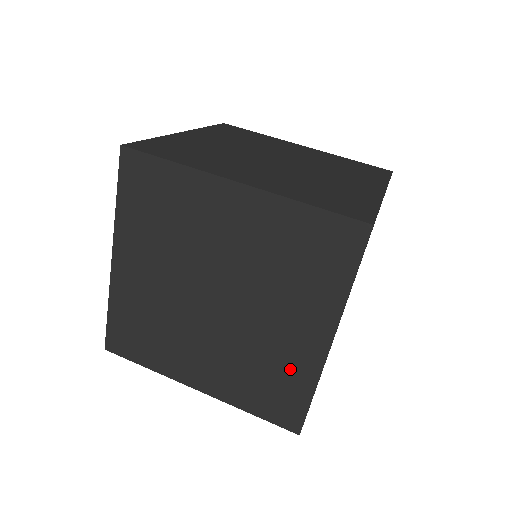
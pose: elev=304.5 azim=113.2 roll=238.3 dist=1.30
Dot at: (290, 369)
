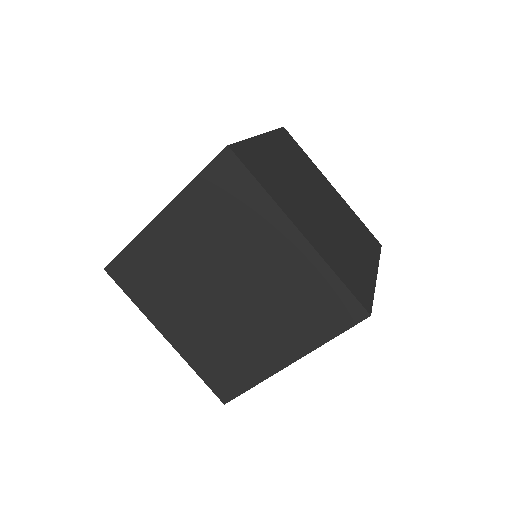
Dot at: (249, 363)
